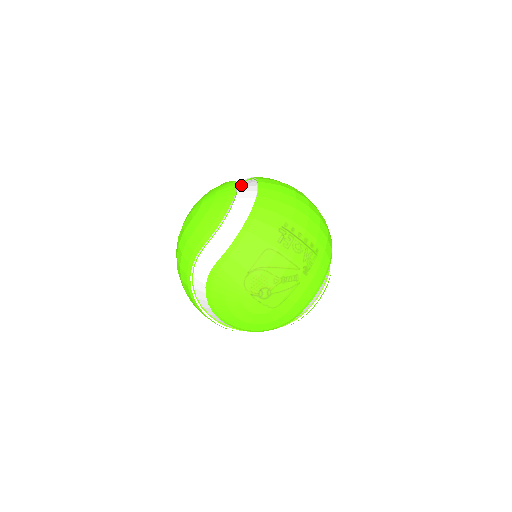
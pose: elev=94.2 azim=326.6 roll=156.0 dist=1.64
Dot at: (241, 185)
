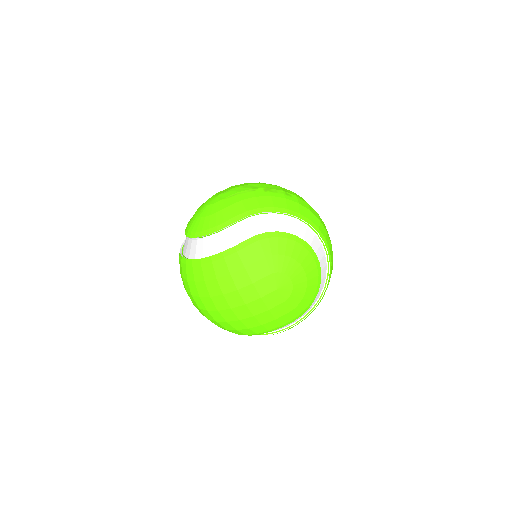
Dot at: occluded
